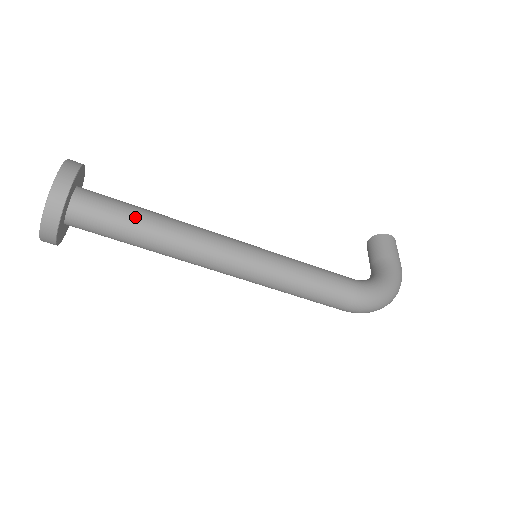
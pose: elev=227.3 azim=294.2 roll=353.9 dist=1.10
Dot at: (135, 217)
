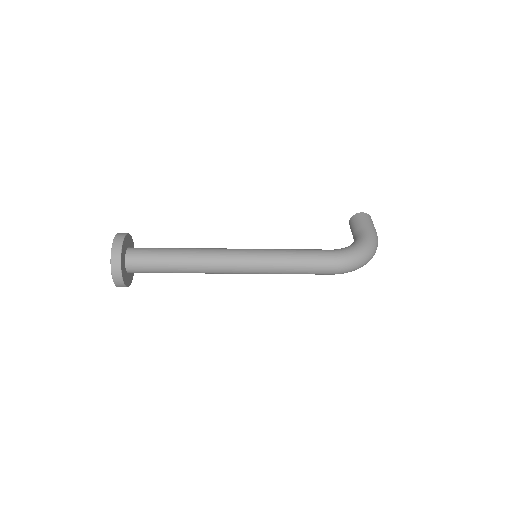
Dot at: (166, 254)
